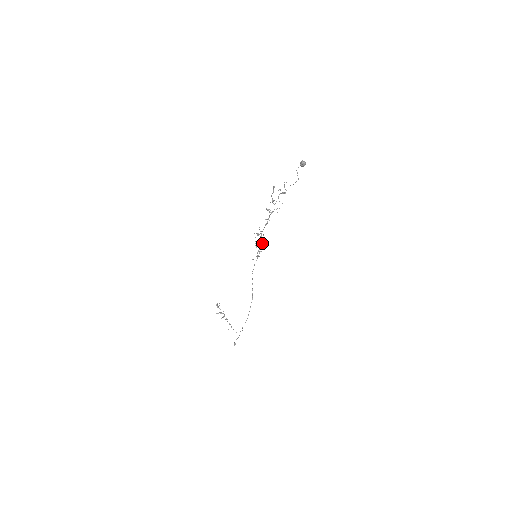
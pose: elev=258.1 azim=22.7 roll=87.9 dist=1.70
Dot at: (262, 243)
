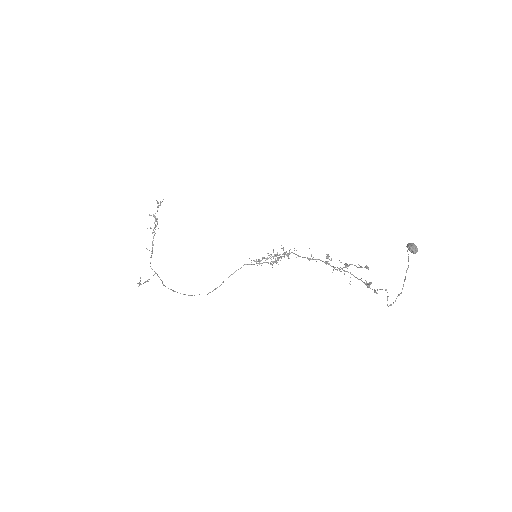
Dot at: occluded
